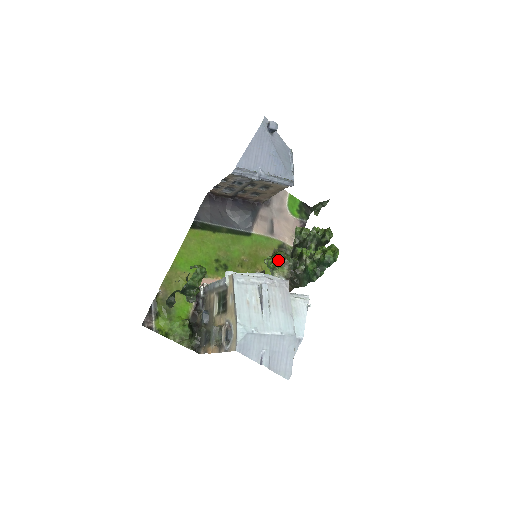
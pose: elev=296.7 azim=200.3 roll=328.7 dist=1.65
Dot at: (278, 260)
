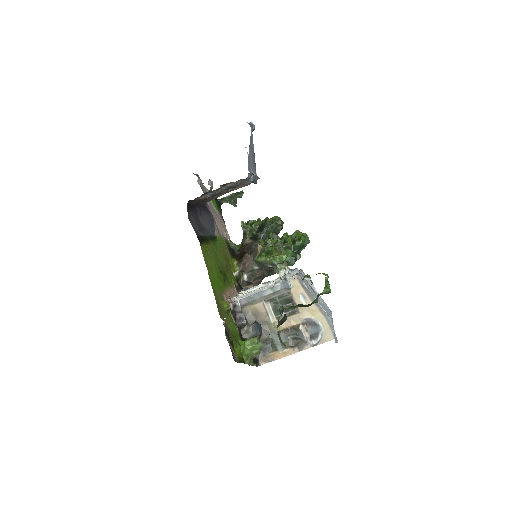
Dot at: (281, 254)
